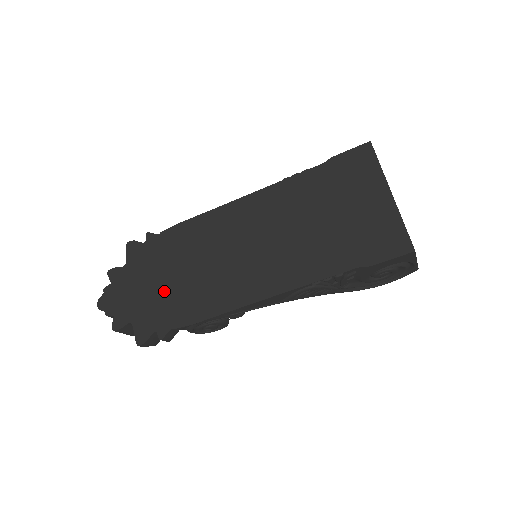
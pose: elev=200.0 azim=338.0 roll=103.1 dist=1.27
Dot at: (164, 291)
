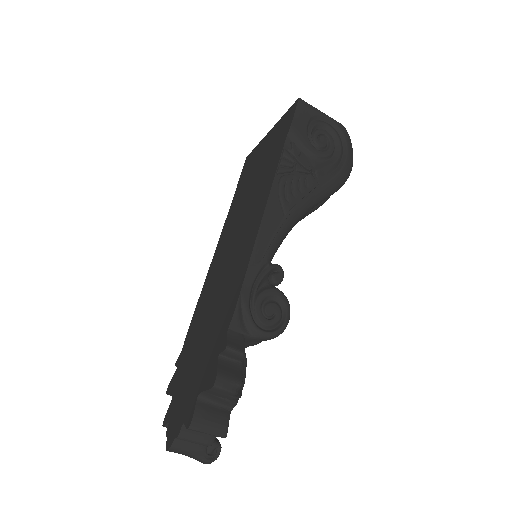
Dot at: (206, 342)
